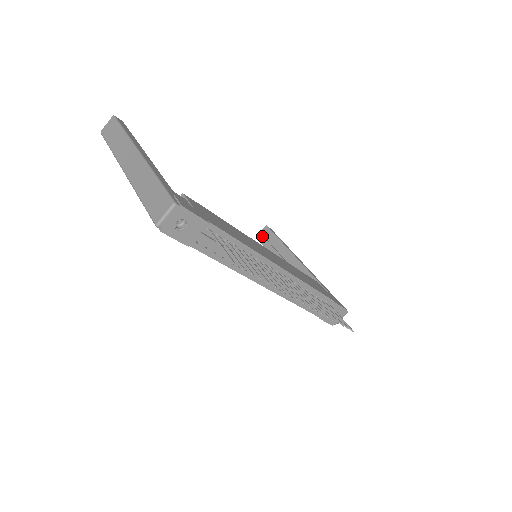
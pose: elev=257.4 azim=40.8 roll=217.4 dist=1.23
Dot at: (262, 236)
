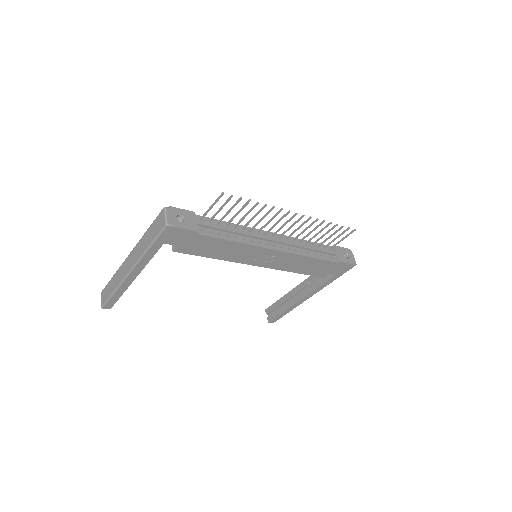
Dot at: (270, 316)
